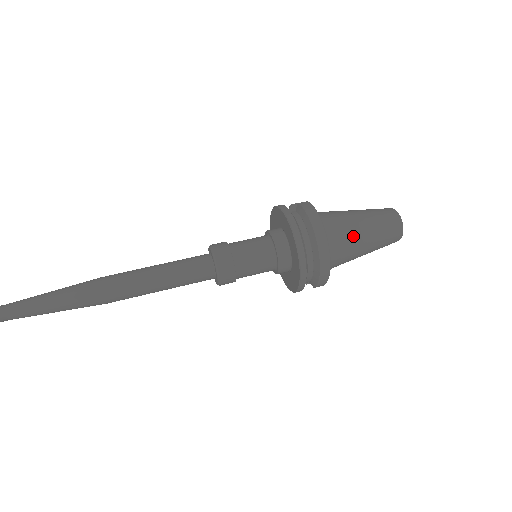
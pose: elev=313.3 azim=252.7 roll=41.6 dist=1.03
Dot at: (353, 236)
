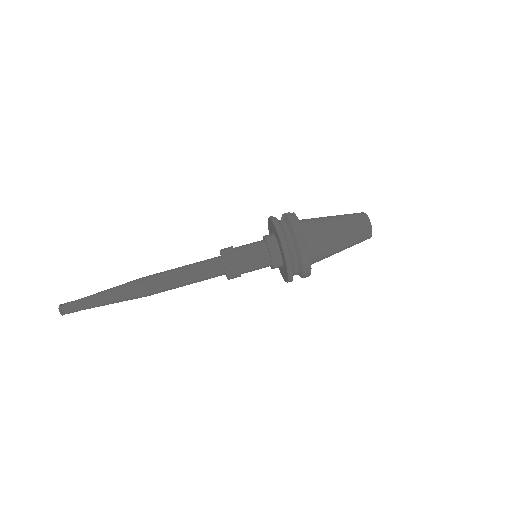
Dot at: (329, 238)
